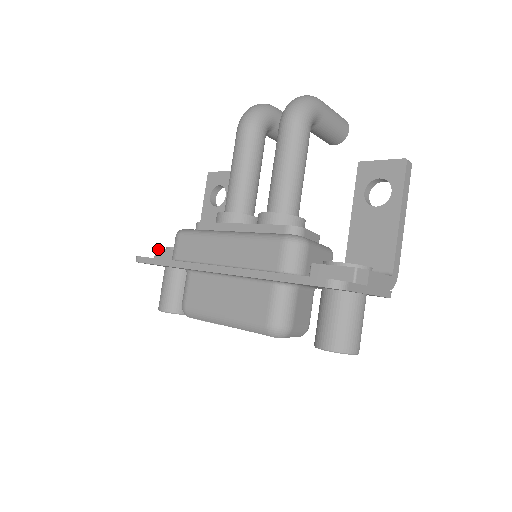
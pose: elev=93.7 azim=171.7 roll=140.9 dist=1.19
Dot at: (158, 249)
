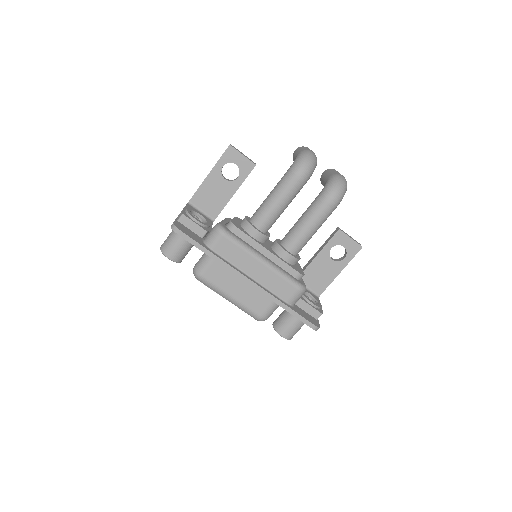
Dot at: (186, 217)
